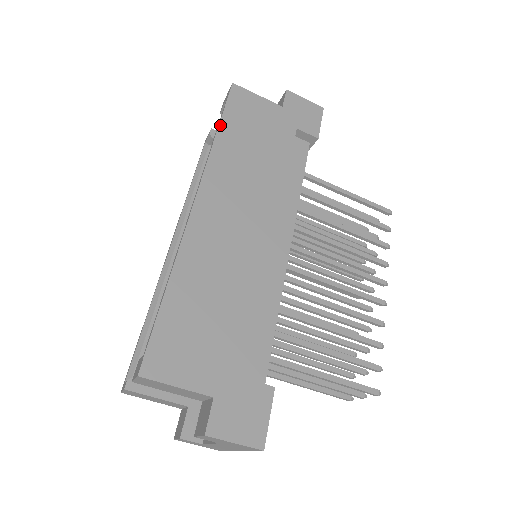
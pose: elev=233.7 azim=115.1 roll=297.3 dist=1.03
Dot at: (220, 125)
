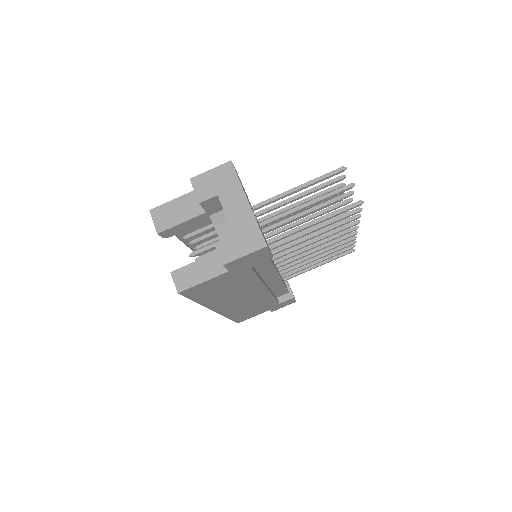
Dot at: occluded
